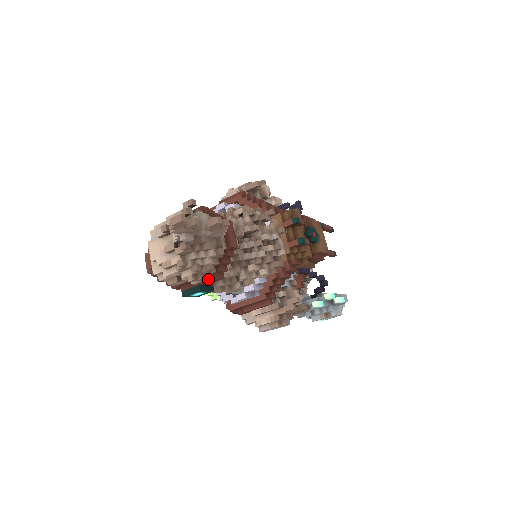
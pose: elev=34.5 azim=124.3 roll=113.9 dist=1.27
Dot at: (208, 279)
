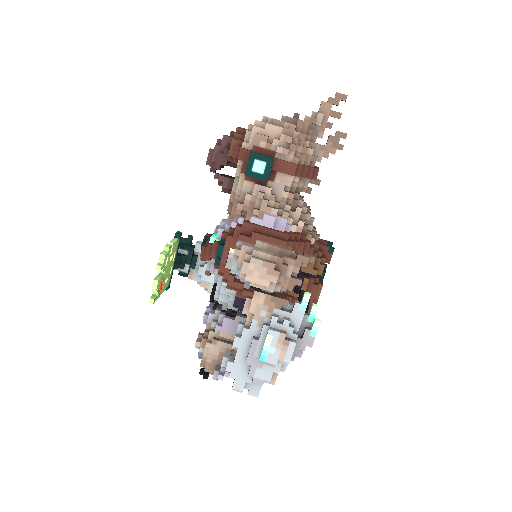
Dot at: (287, 161)
